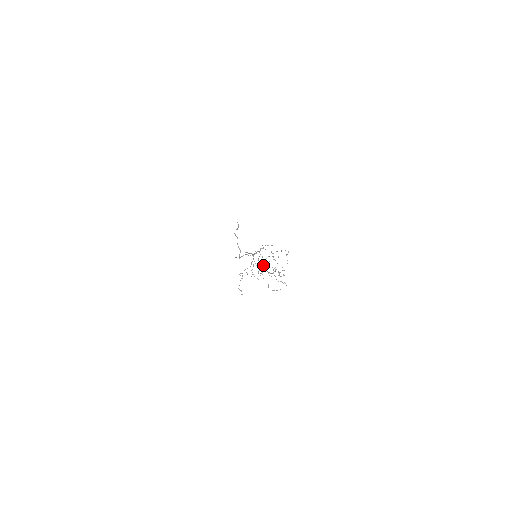
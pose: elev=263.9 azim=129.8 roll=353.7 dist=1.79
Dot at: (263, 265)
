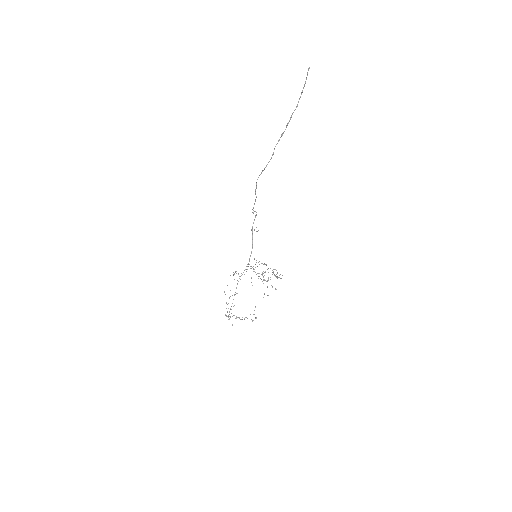
Dot at: (256, 274)
